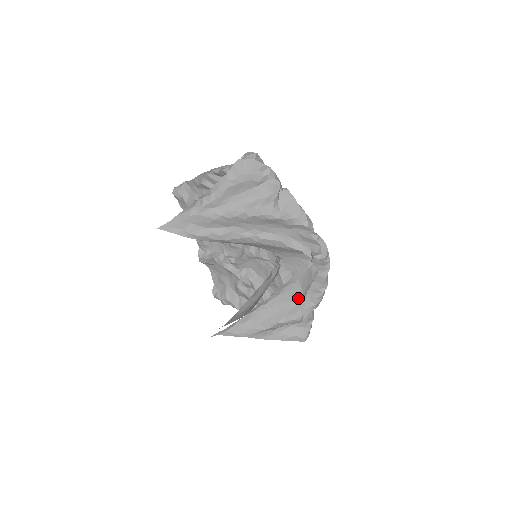
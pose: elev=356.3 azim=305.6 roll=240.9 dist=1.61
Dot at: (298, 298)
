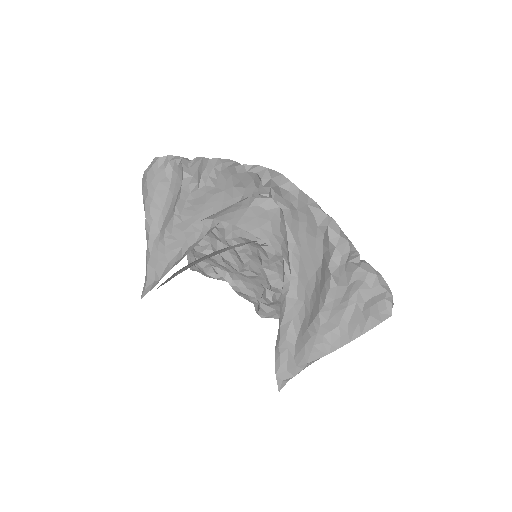
Dot at: (316, 260)
